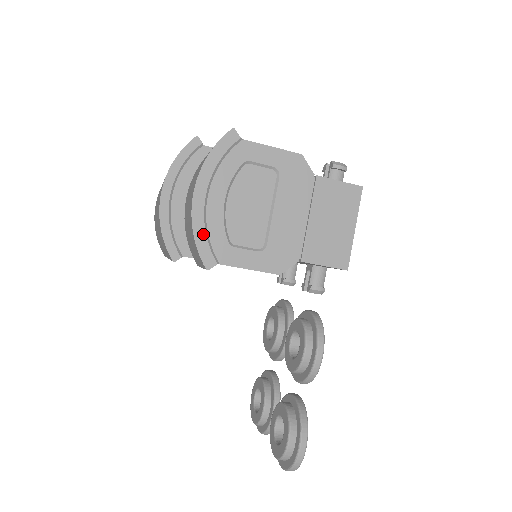
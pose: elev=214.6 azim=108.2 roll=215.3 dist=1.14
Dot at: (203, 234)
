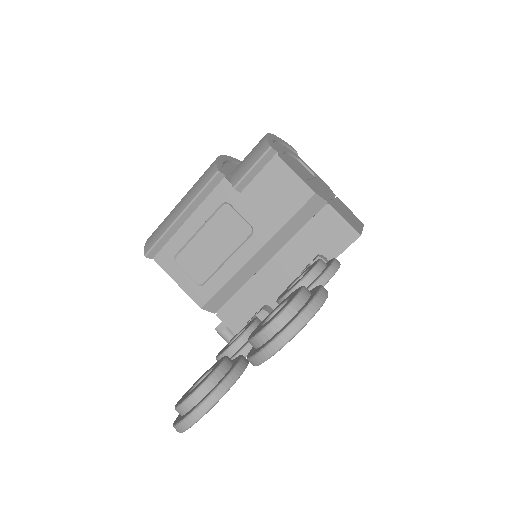
Dot at: (271, 141)
